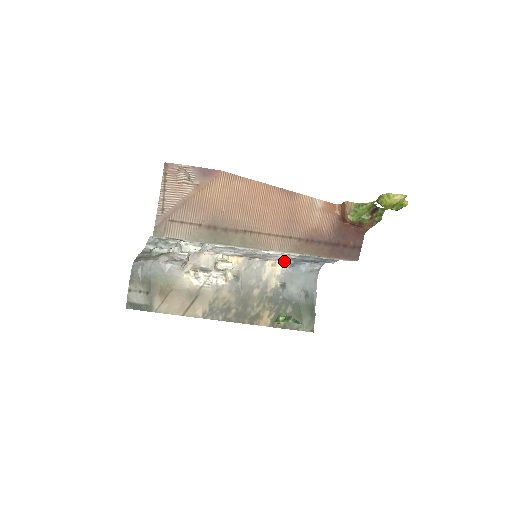
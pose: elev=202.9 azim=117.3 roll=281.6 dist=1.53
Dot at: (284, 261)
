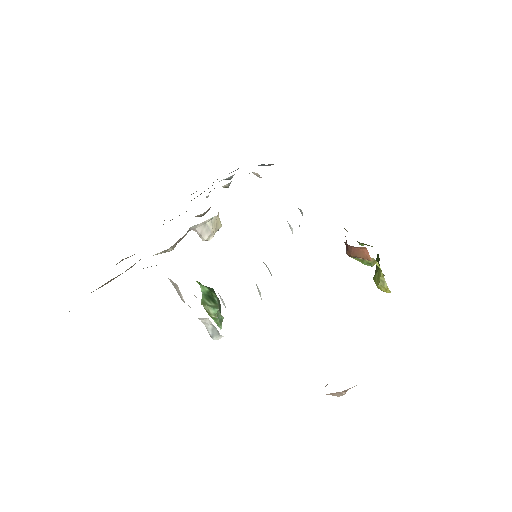
Dot at: occluded
